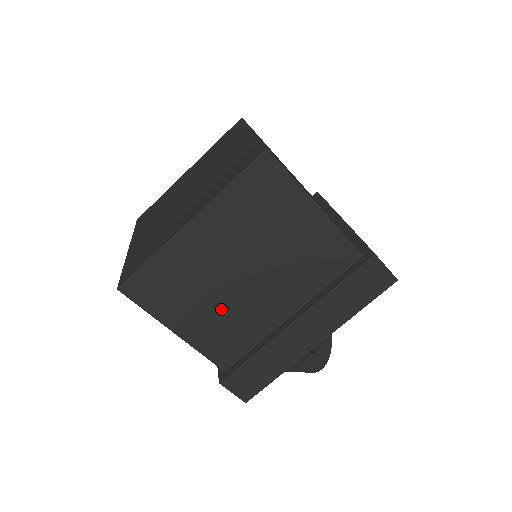
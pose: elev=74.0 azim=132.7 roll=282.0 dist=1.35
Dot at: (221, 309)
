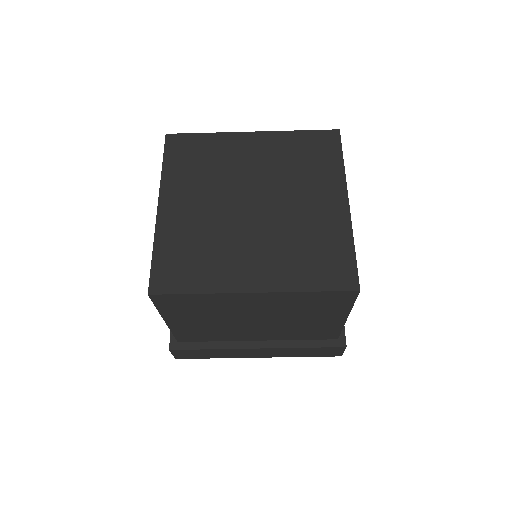
Dot at: (215, 325)
